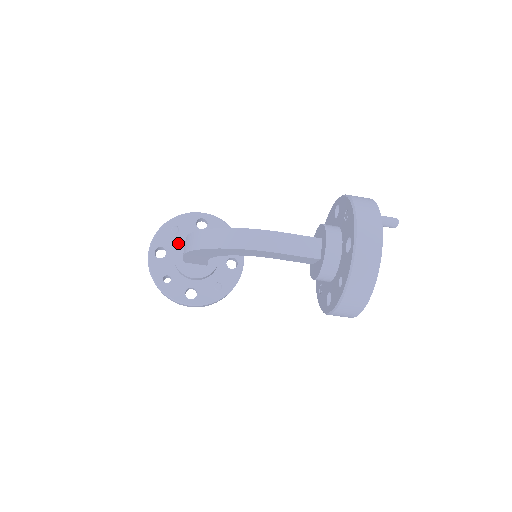
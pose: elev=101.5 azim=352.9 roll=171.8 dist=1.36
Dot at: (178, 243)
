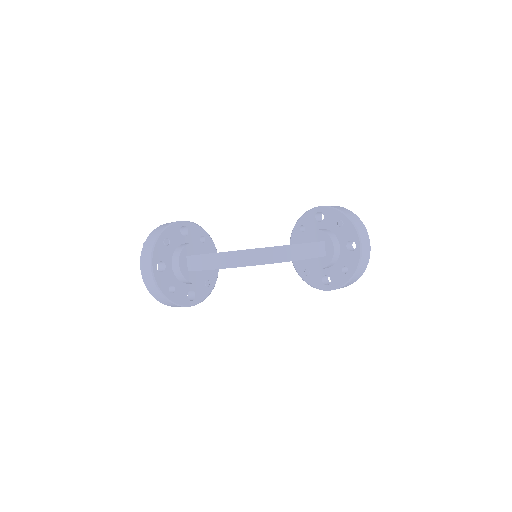
Dot at: (180, 255)
